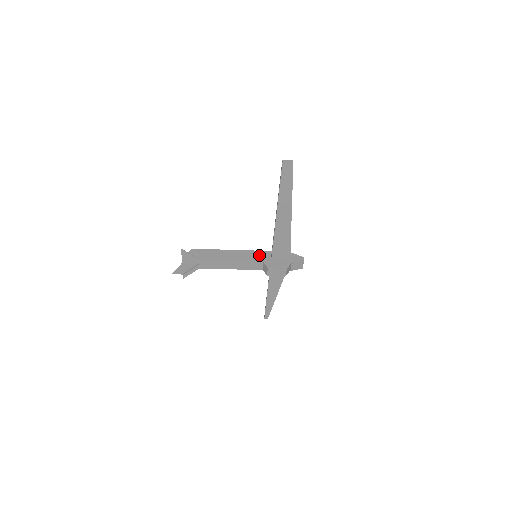
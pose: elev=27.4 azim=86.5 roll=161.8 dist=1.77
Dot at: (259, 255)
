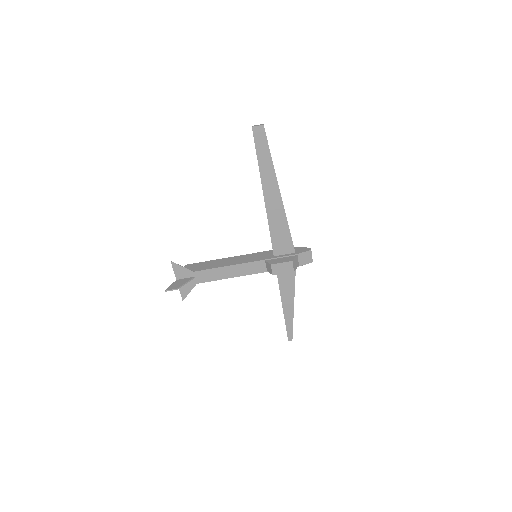
Dot at: (260, 255)
